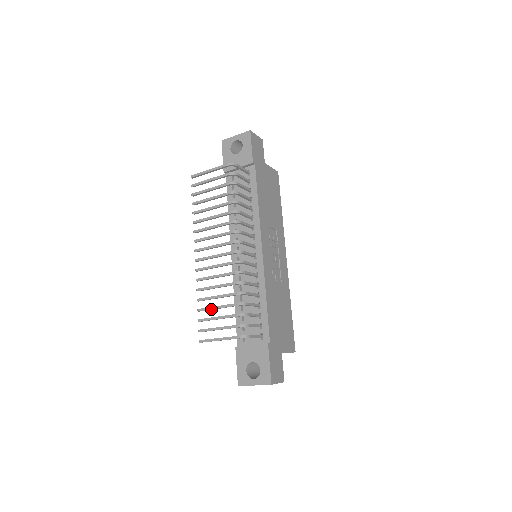
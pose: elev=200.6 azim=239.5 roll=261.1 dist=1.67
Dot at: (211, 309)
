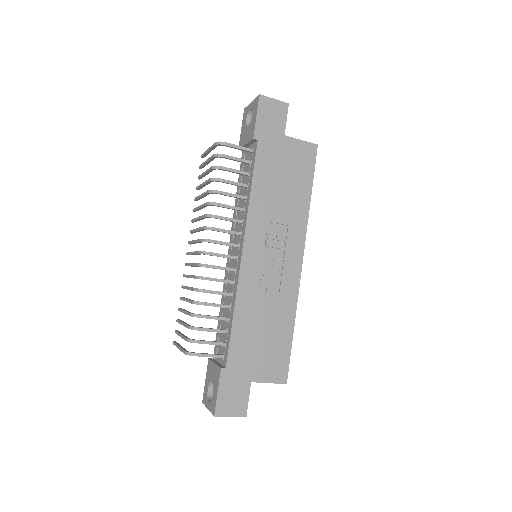
Dot at: (182, 312)
